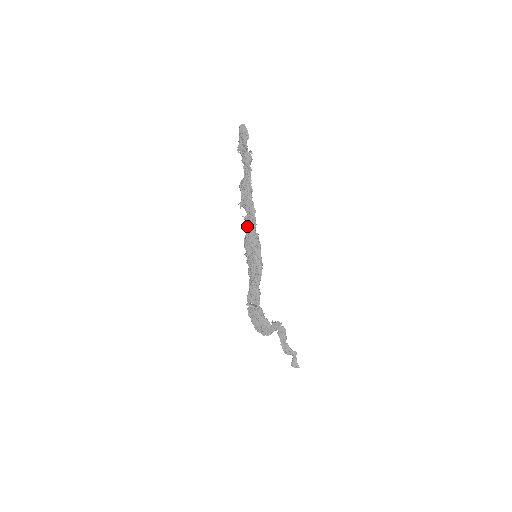
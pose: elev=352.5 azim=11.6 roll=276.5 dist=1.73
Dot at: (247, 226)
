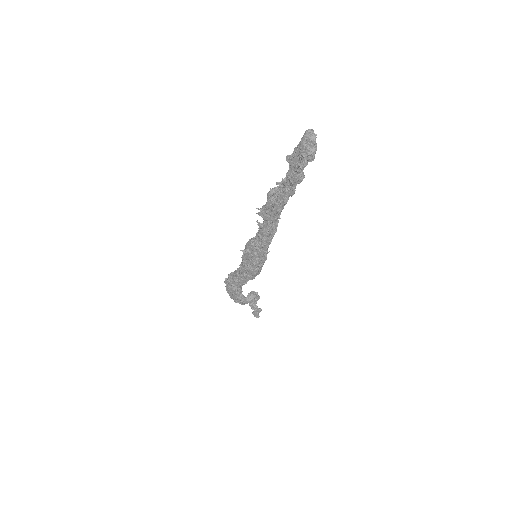
Dot at: (258, 236)
